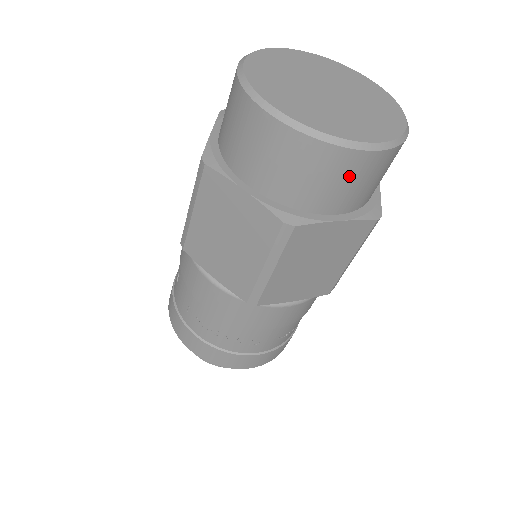
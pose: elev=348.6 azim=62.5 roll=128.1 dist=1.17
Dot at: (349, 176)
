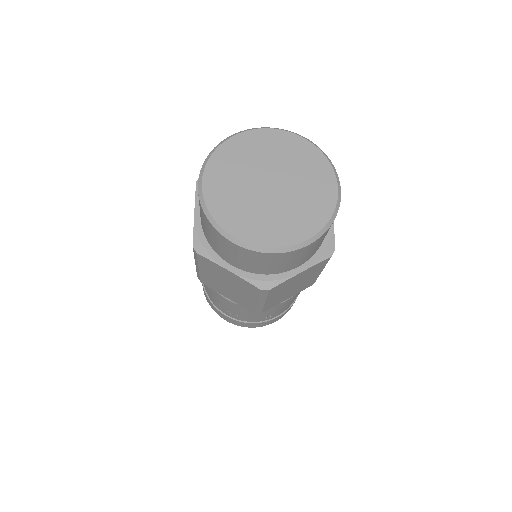
Dot at: (298, 256)
